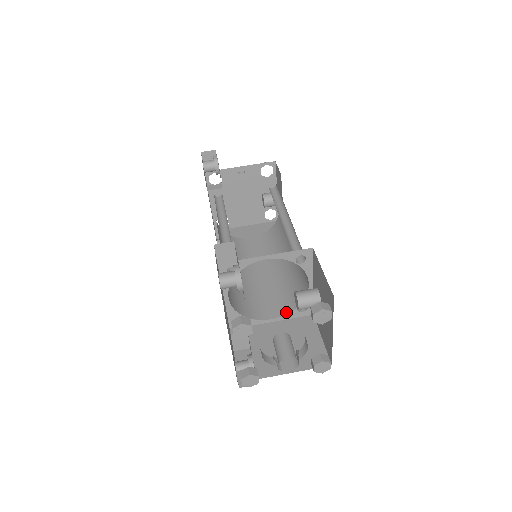
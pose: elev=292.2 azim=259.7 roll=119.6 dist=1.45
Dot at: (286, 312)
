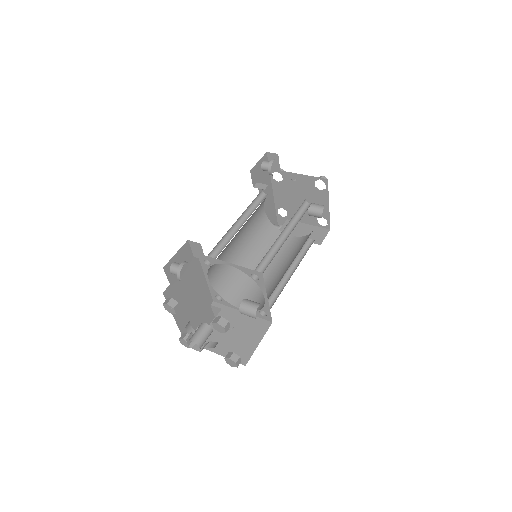
Dot at: occluded
